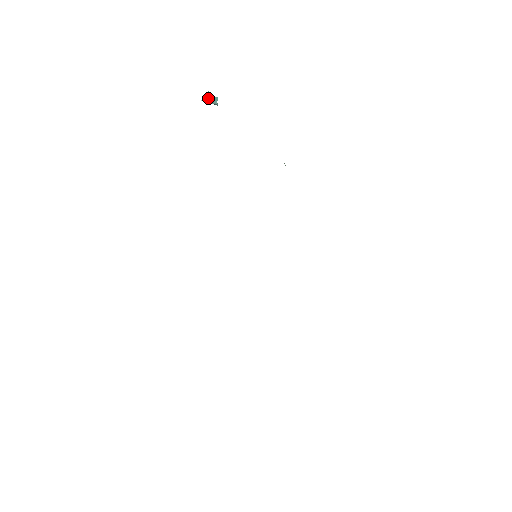
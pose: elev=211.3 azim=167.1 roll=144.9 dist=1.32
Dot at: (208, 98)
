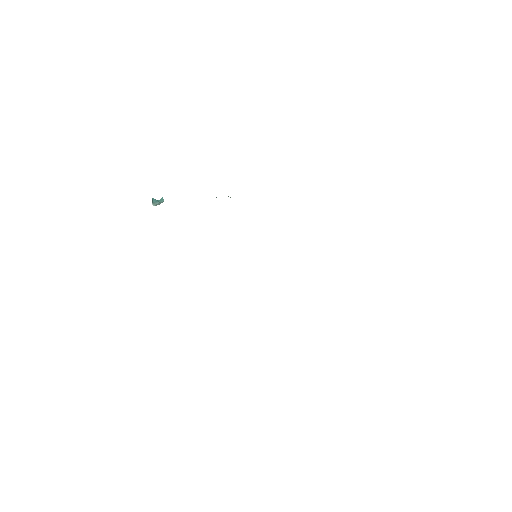
Dot at: (157, 202)
